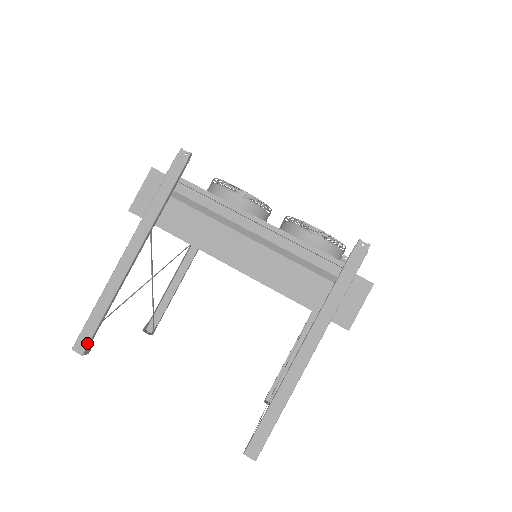
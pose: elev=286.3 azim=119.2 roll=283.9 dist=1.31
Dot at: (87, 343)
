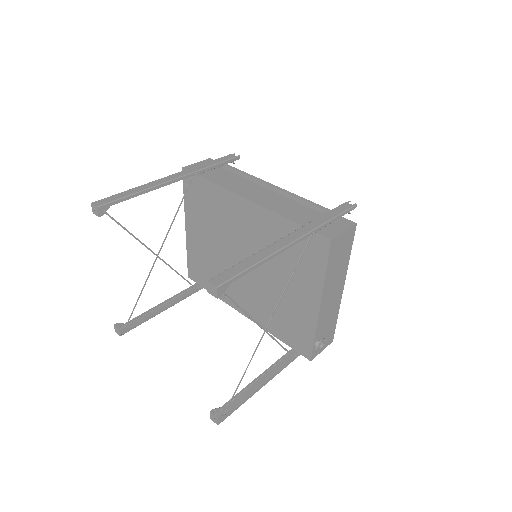
Dot at: (107, 202)
